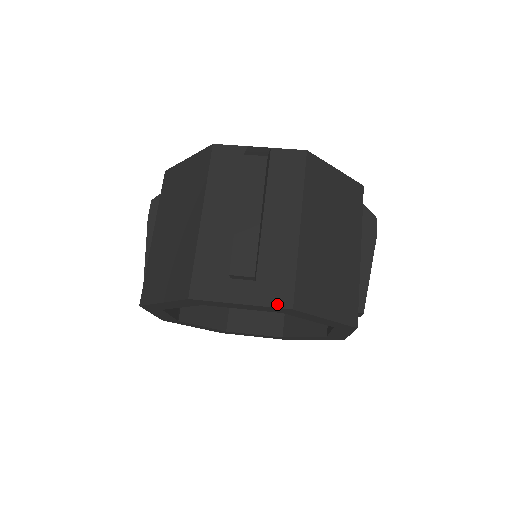
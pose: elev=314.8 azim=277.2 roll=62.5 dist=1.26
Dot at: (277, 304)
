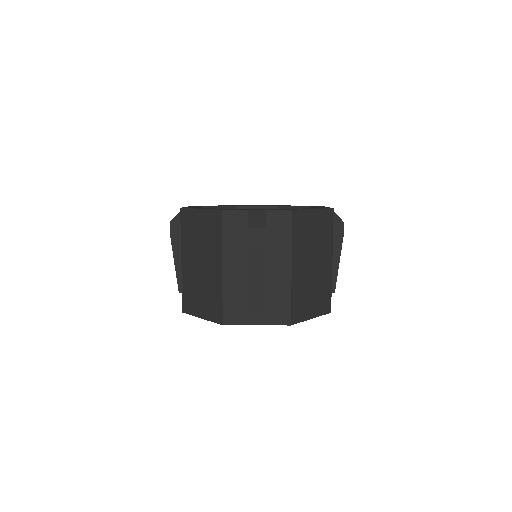
Dot at: (281, 323)
